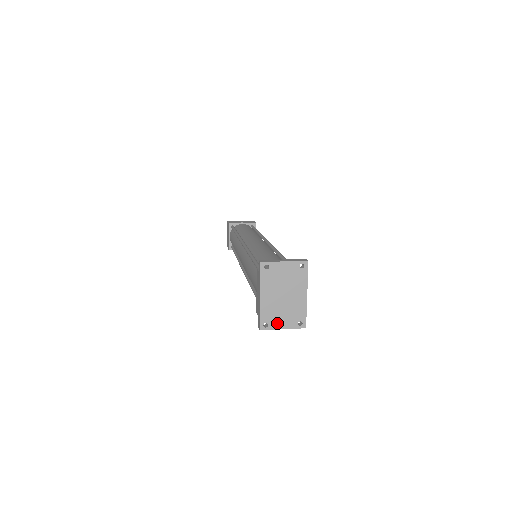
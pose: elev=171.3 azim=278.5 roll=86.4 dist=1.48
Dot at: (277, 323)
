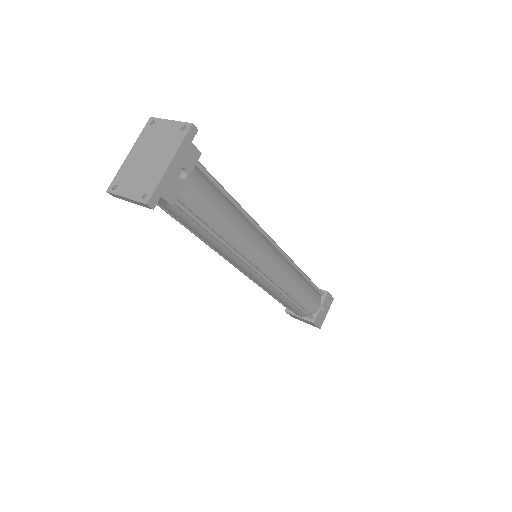
Dot at: (125, 188)
